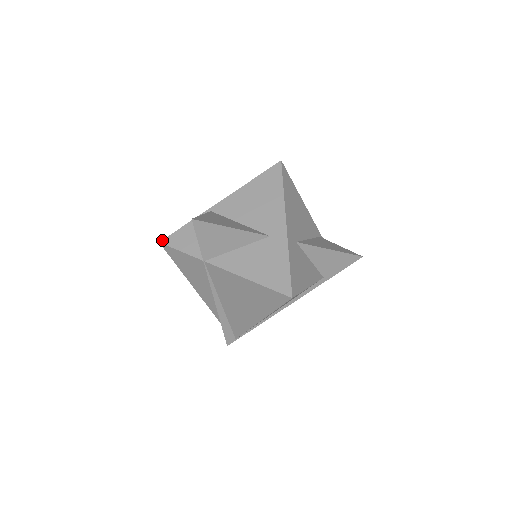
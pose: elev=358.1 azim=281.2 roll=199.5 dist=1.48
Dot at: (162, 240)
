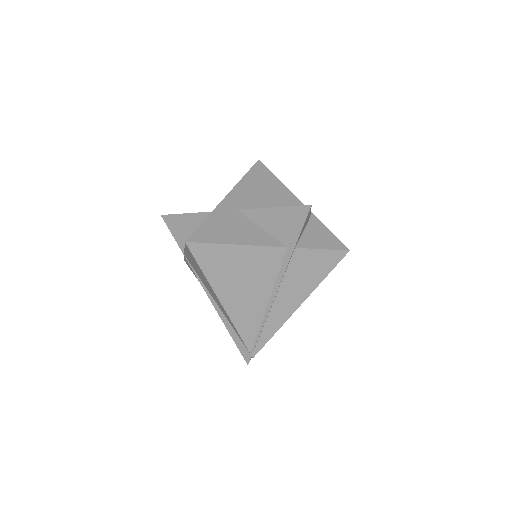
Dot at: occluded
